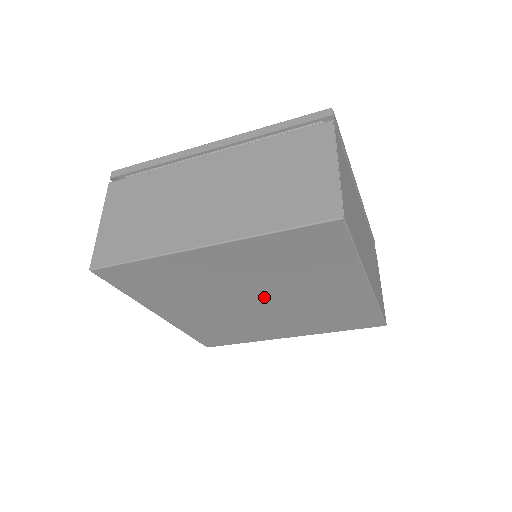
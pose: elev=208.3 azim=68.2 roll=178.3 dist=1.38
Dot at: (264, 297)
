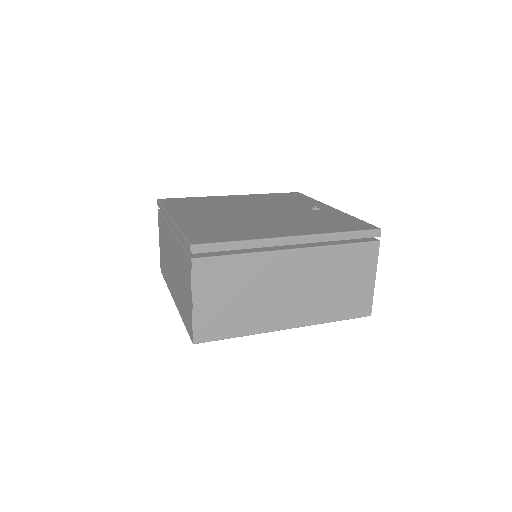
Dot at: occluded
